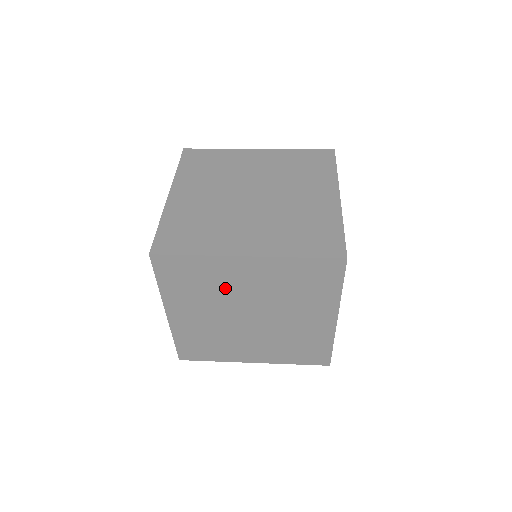
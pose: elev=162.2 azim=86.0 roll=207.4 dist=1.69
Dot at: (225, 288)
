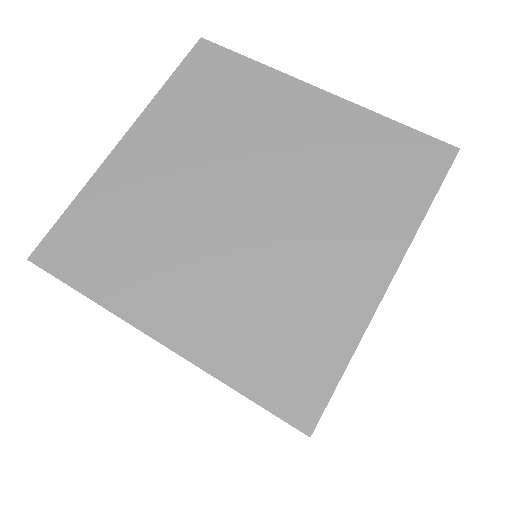
Dot at: occluded
